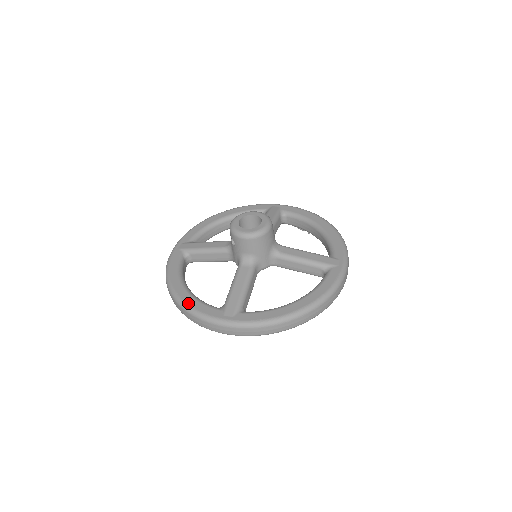
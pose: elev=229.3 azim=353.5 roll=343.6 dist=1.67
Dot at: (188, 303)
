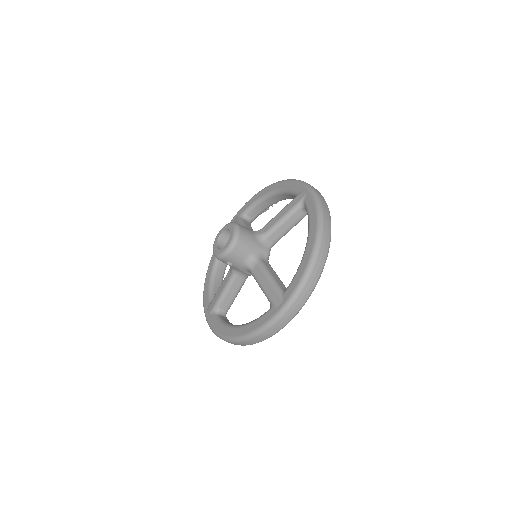
Dot at: (249, 331)
